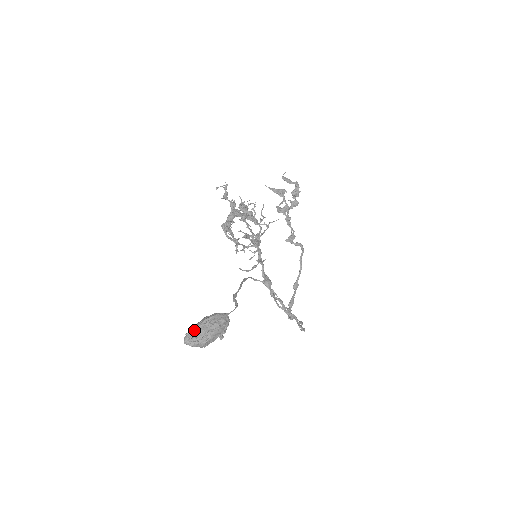
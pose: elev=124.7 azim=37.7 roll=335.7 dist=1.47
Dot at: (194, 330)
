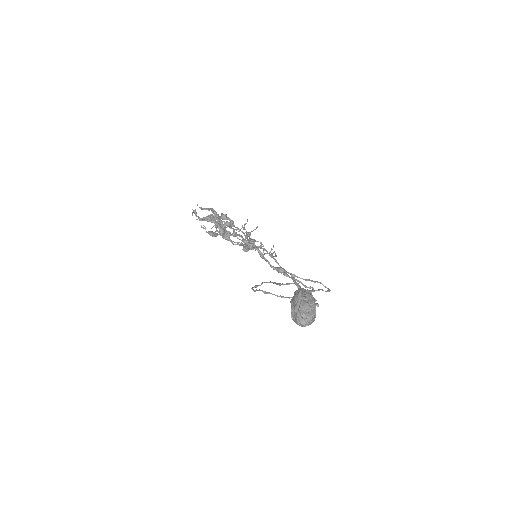
Dot at: (300, 309)
